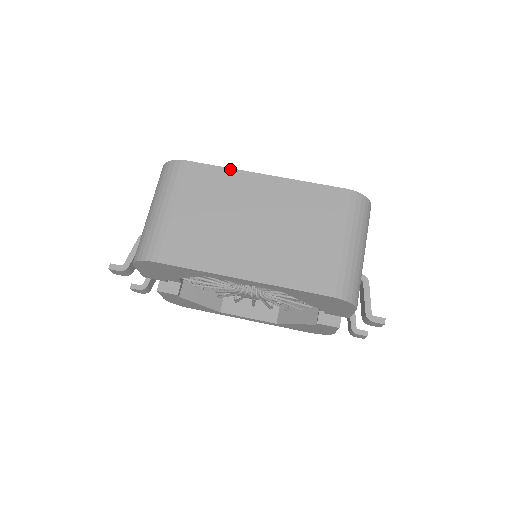
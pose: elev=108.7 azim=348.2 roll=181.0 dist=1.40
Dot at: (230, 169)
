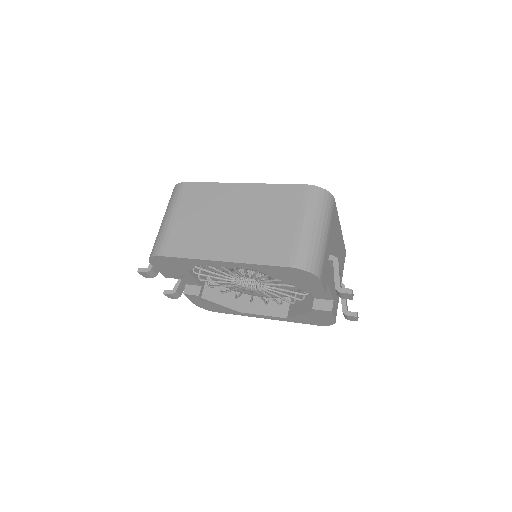
Dot at: (217, 183)
